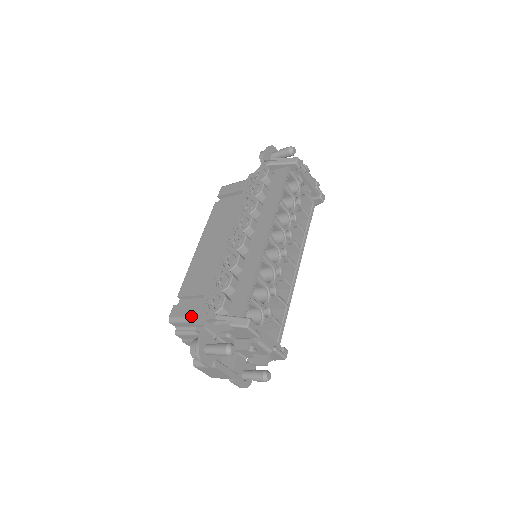
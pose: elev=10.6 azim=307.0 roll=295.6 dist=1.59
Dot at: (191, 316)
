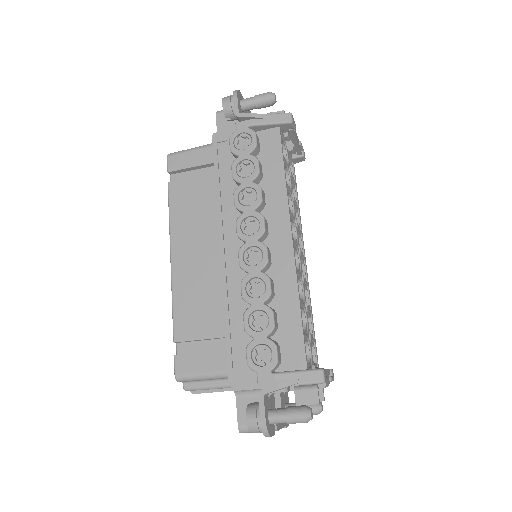
Dot at: (217, 372)
